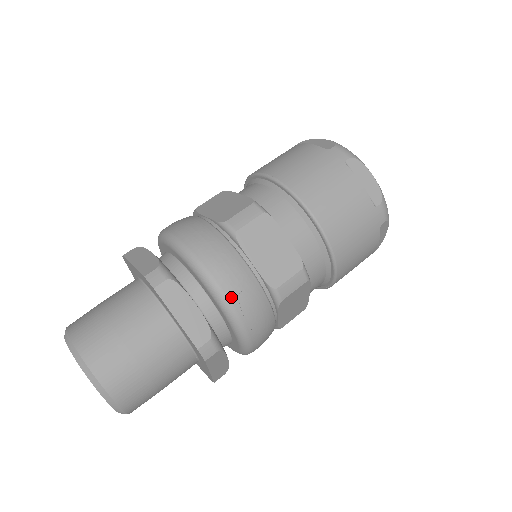
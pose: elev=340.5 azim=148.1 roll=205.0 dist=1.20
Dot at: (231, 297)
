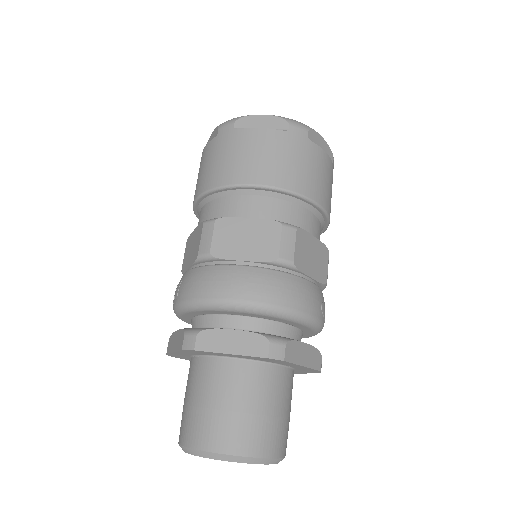
Dot at: (320, 316)
